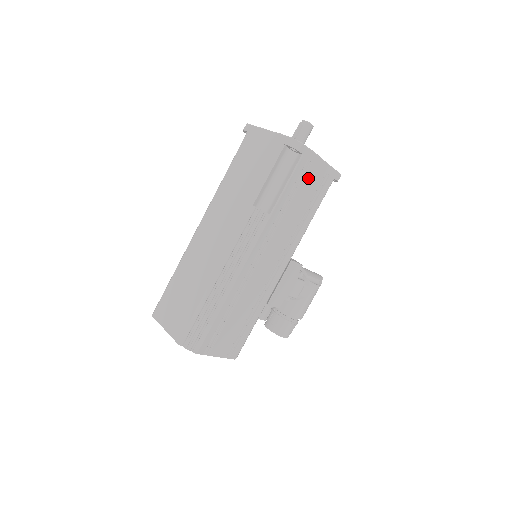
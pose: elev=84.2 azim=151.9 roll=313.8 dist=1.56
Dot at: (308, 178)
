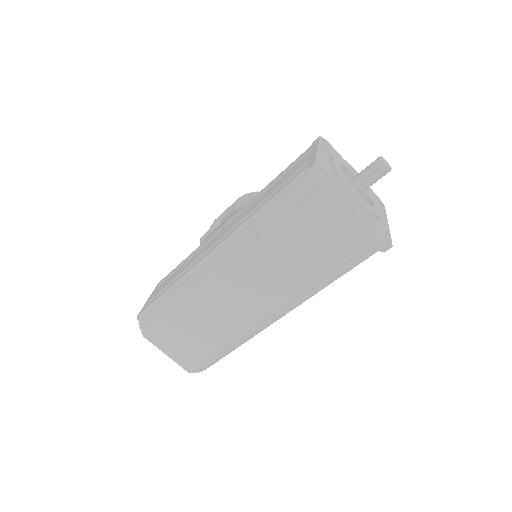
Dot at: occluded
